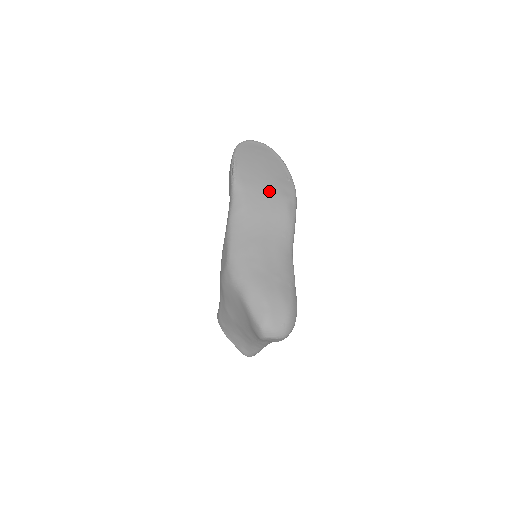
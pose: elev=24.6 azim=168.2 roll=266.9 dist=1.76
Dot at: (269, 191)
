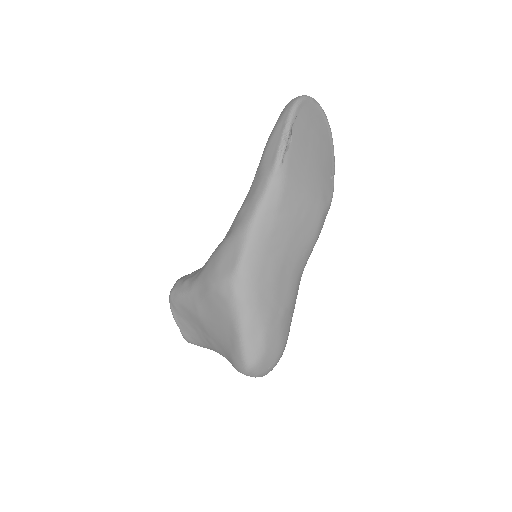
Dot at: (311, 192)
